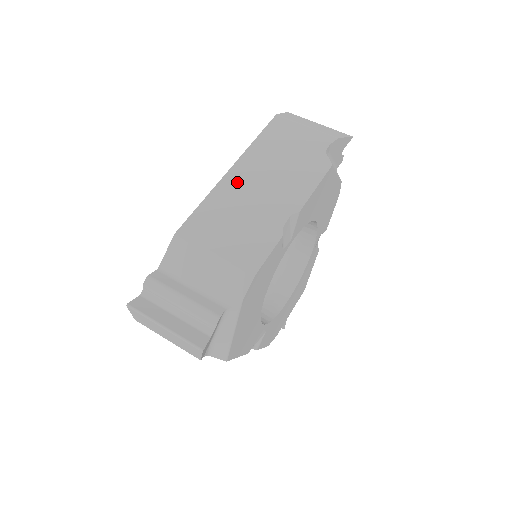
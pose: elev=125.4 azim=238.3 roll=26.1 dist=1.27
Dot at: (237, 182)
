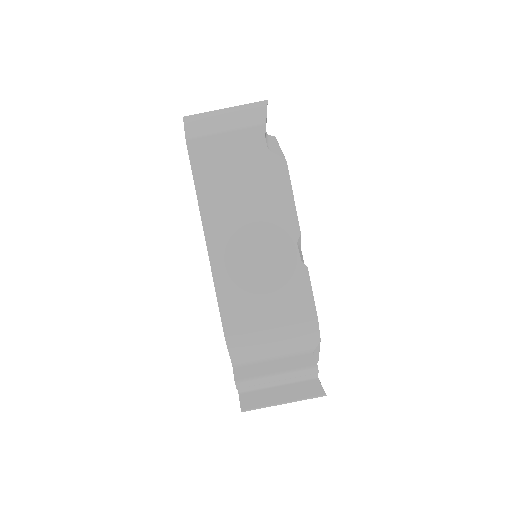
Dot at: (225, 247)
